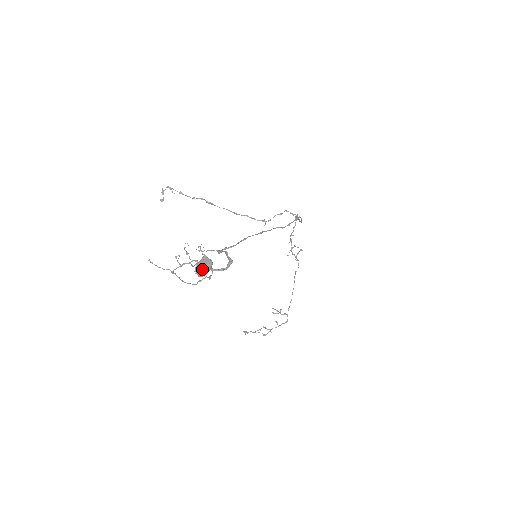
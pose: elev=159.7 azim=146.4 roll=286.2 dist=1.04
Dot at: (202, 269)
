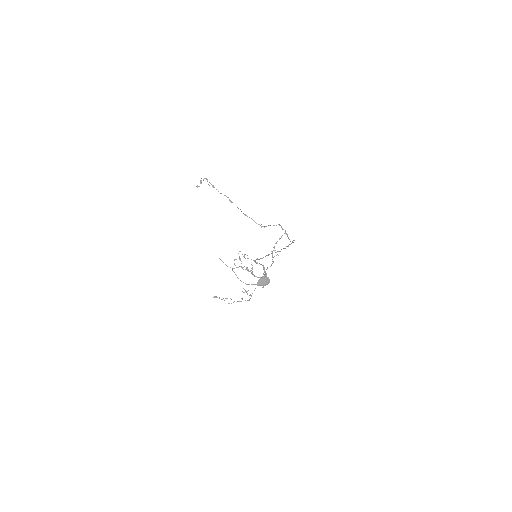
Dot at: (263, 283)
